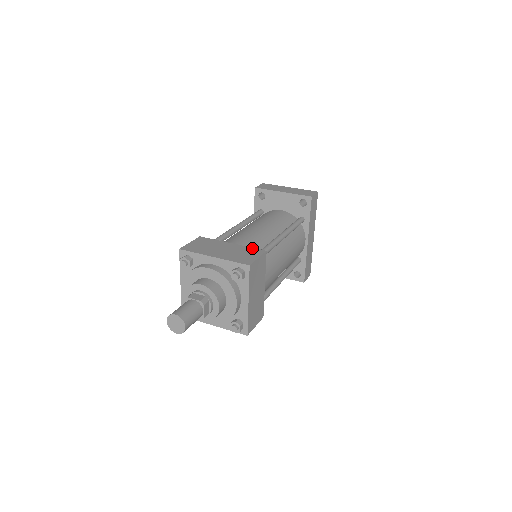
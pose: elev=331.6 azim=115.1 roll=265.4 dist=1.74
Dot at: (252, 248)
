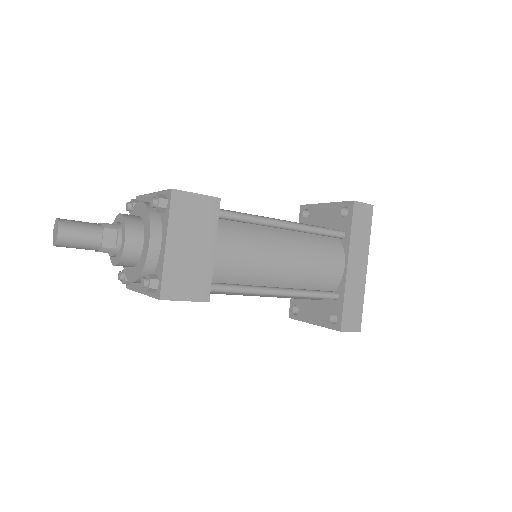
Dot at: occluded
